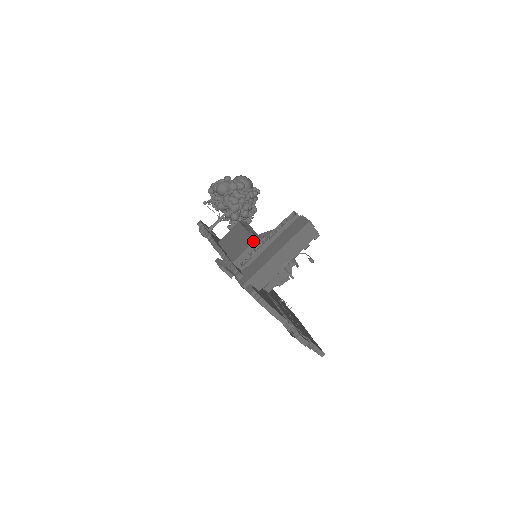
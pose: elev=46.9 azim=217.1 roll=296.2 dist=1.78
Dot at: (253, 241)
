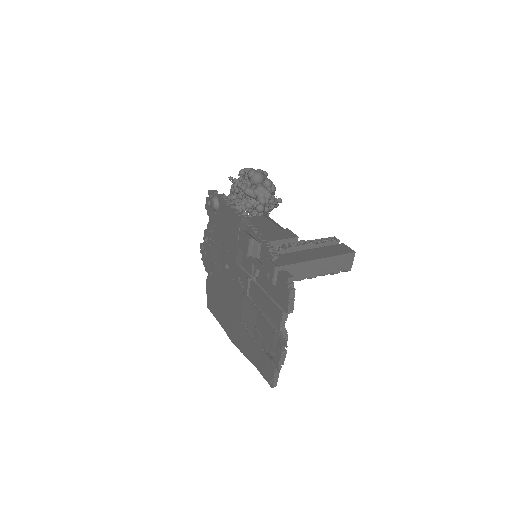
Dot at: (293, 236)
